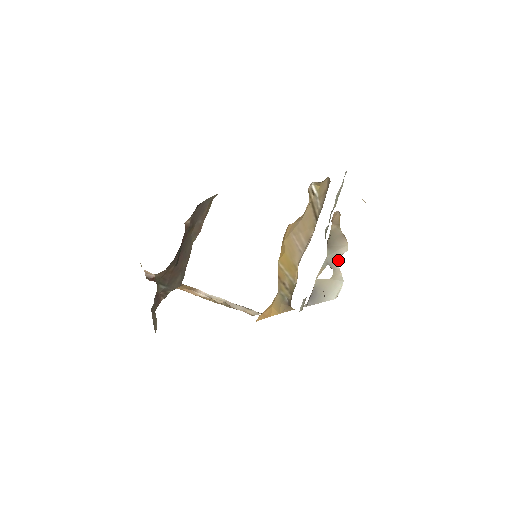
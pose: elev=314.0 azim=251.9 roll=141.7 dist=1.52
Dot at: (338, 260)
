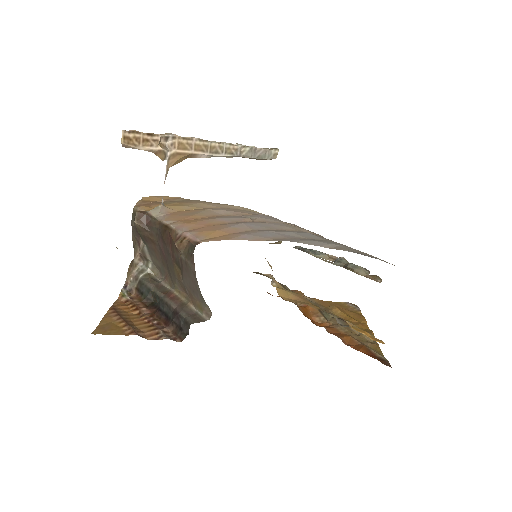
Dot at: occluded
